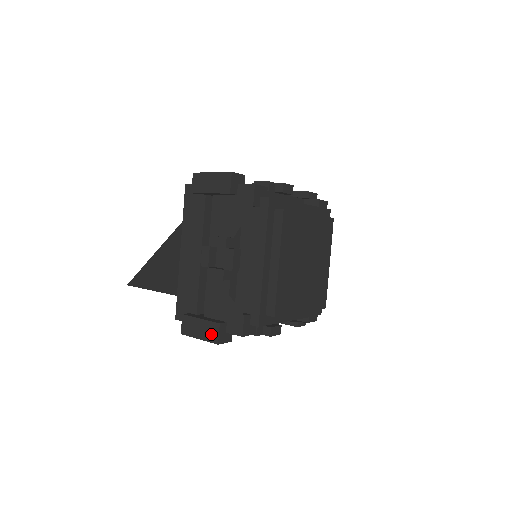
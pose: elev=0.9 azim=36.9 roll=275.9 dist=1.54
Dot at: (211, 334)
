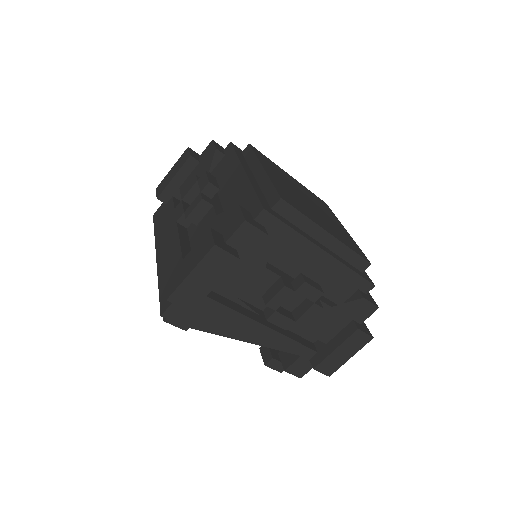
Dot at: (203, 248)
